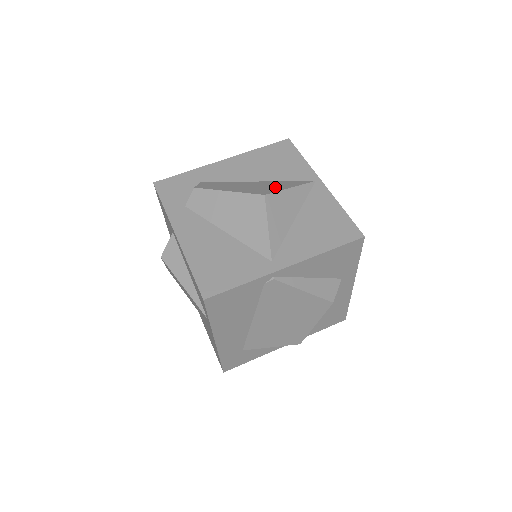
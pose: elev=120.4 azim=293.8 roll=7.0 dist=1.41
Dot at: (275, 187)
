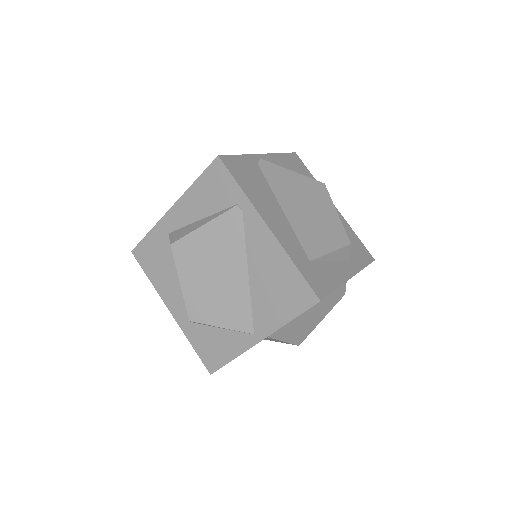
Dot at: occluded
